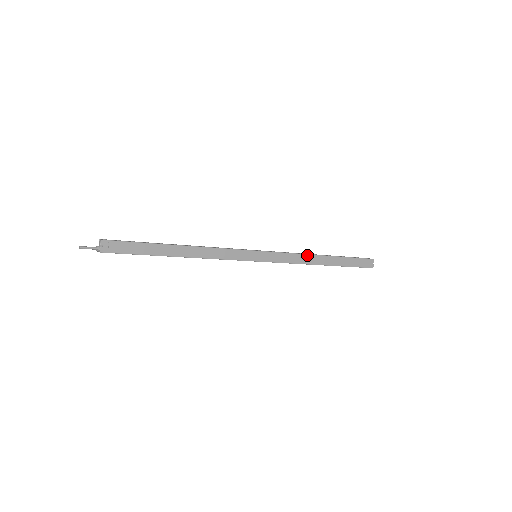
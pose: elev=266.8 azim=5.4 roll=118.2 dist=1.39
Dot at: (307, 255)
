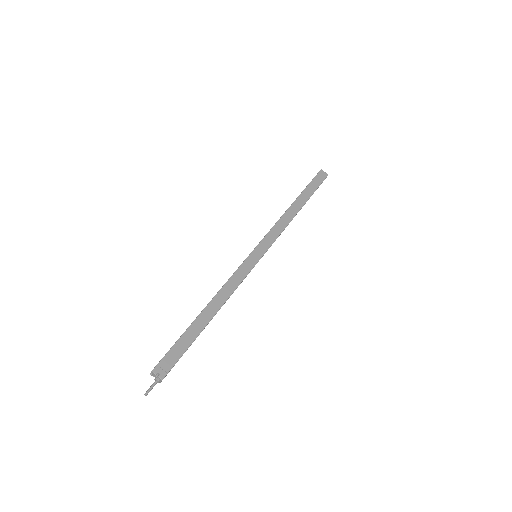
Dot at: (283, 216)
